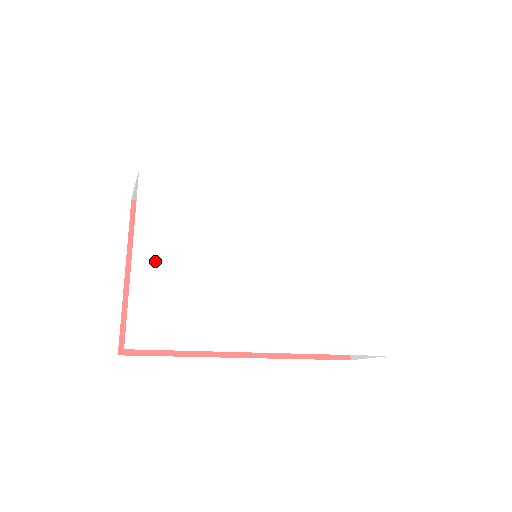
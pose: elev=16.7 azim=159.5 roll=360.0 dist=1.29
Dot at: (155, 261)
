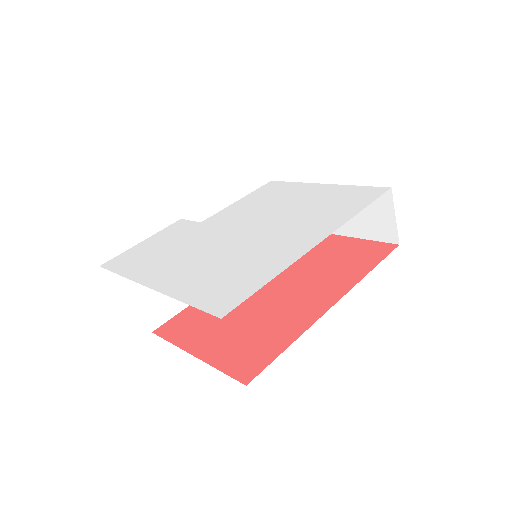
Dot at: (187, 286)
